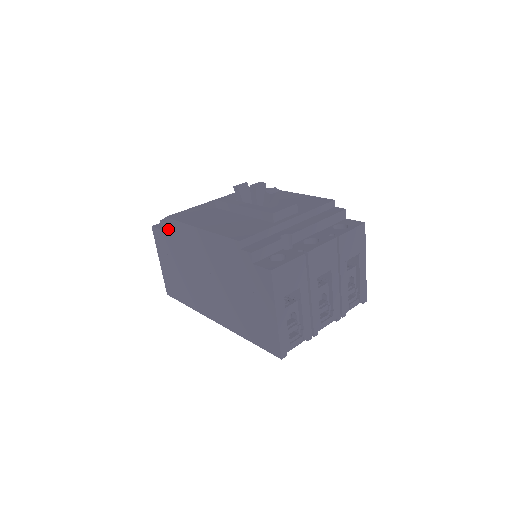
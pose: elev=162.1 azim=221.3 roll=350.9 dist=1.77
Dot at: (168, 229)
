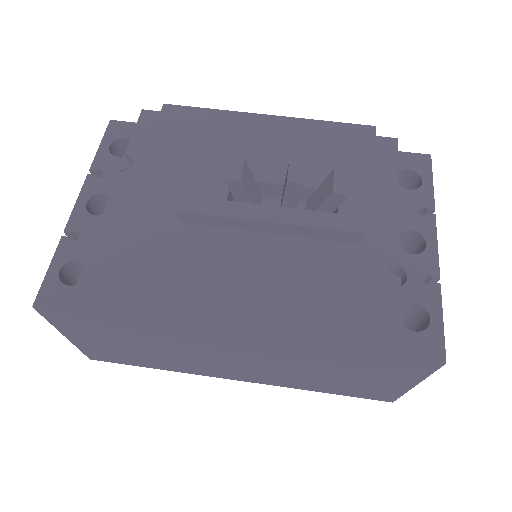
Dot at: (106, 314)
